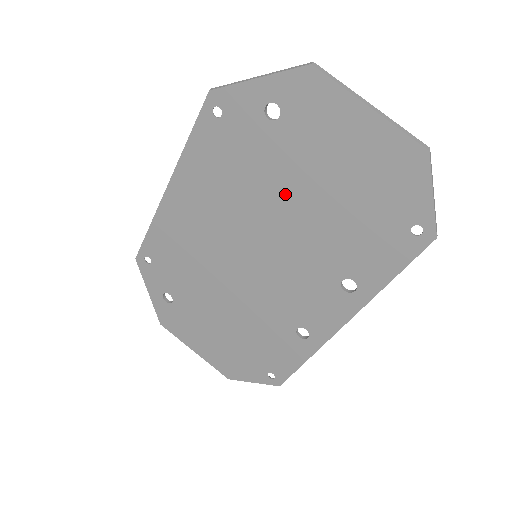
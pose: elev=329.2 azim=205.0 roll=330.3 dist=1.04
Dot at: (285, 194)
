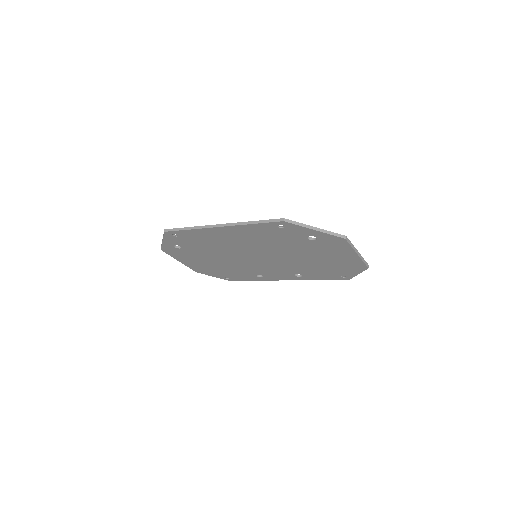
Dot at: (293, 253)
